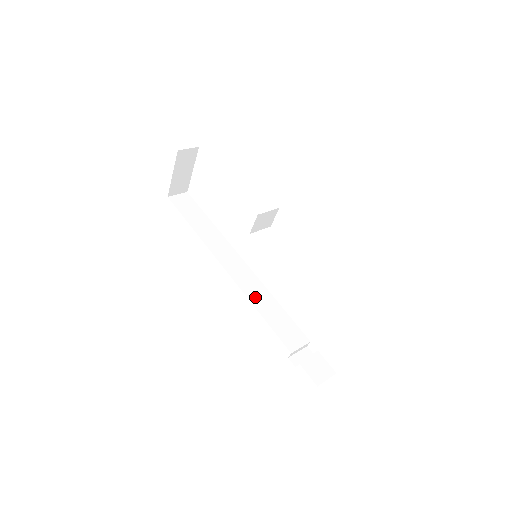
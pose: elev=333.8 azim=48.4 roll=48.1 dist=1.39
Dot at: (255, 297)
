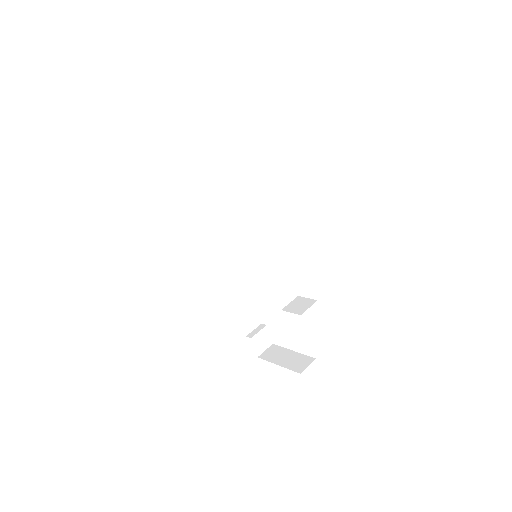
Dot at: (235, 274)
